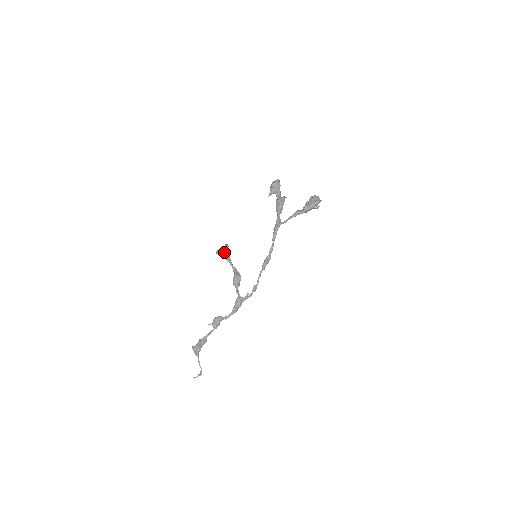
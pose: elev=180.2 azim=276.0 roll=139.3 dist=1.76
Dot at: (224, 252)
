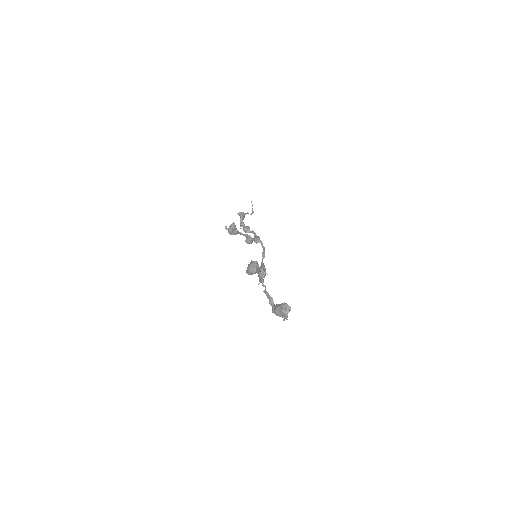
Dot at: (230, 234)
